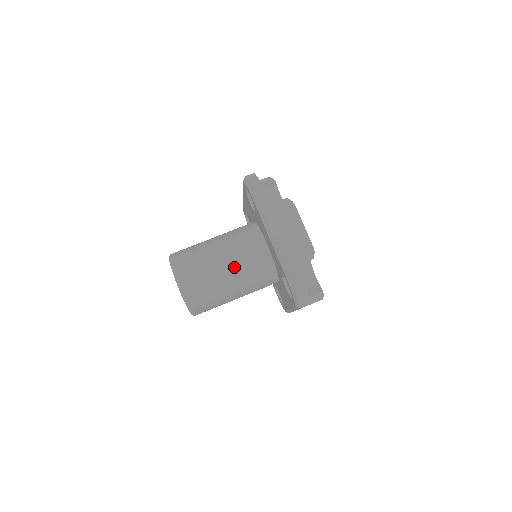
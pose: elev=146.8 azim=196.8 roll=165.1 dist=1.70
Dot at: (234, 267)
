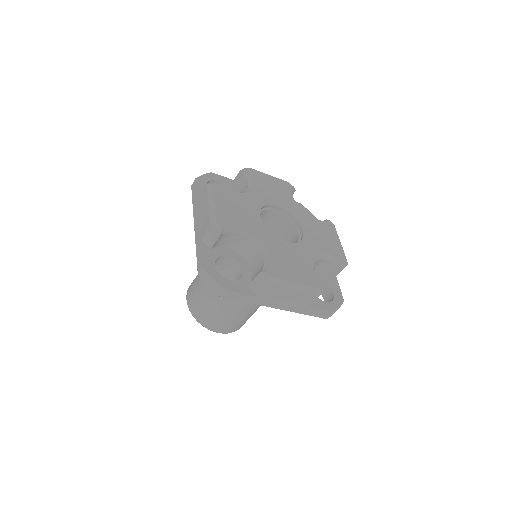
Dot at: occluded
